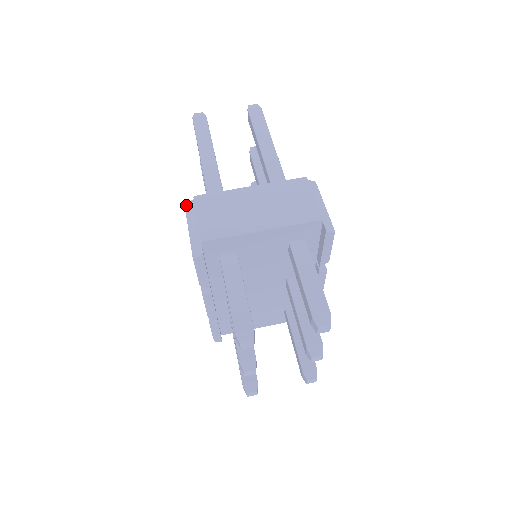
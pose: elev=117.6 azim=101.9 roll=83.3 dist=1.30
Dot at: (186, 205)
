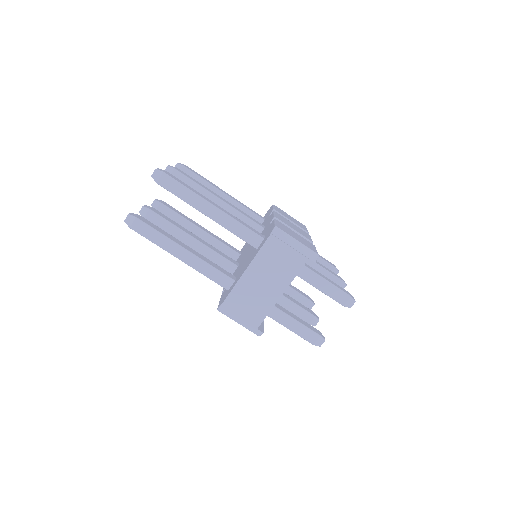
Dot at: (219, 311)
